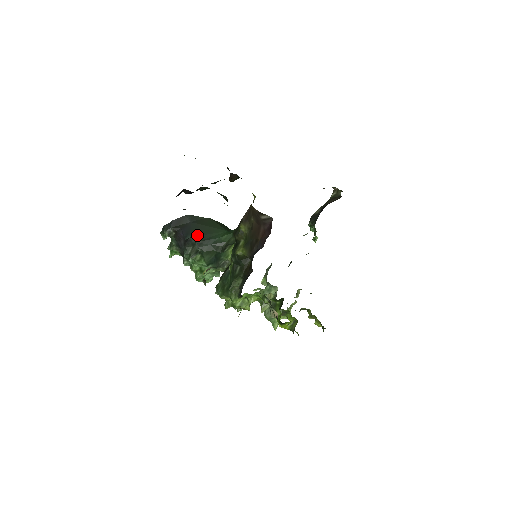
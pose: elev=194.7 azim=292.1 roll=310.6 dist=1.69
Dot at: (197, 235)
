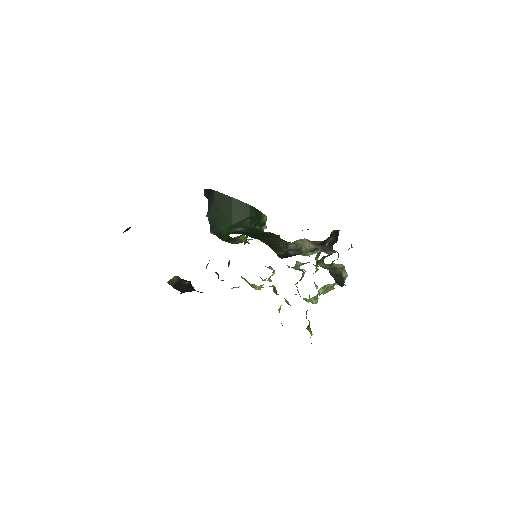
Dot at: (212, 217)
